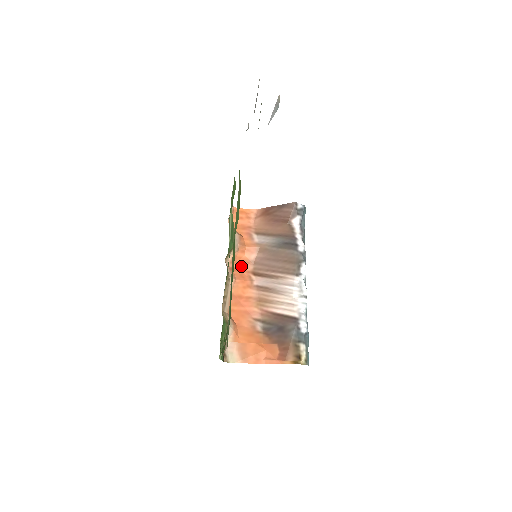
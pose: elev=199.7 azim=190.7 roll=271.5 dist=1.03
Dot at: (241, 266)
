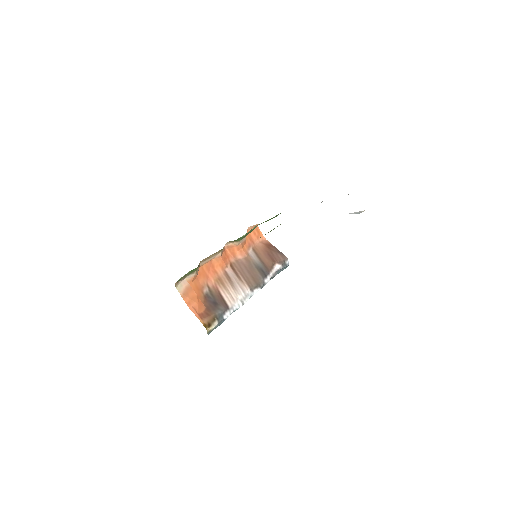
Dot at: (229, 254)
